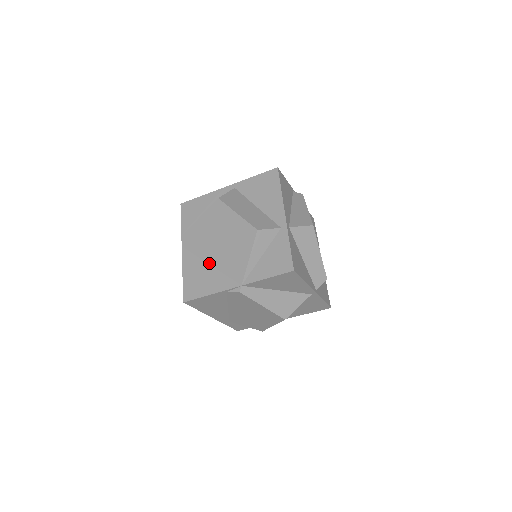
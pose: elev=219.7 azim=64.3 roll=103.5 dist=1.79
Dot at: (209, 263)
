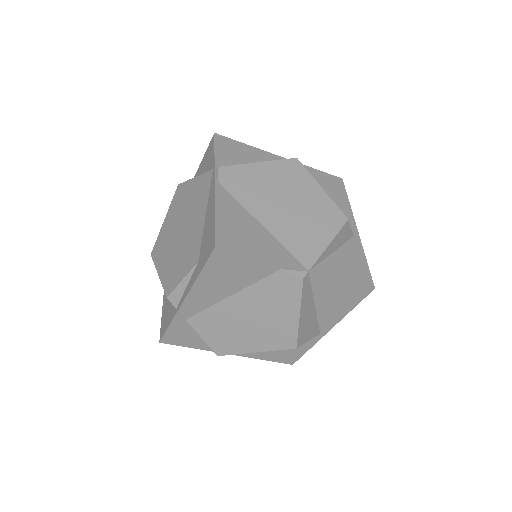
Dot at: (260, 220)
